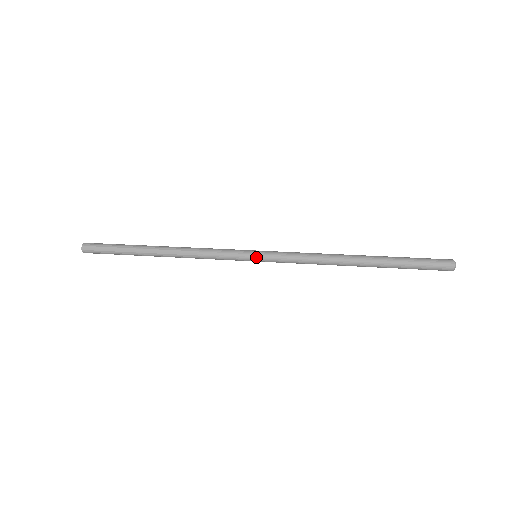
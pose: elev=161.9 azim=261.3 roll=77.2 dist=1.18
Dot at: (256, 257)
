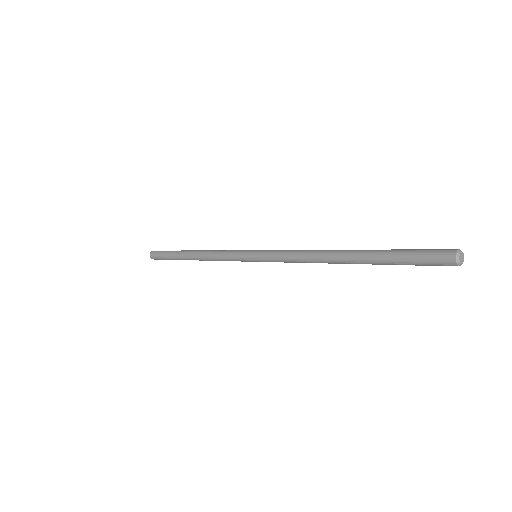
Dot at: (253, 260)
